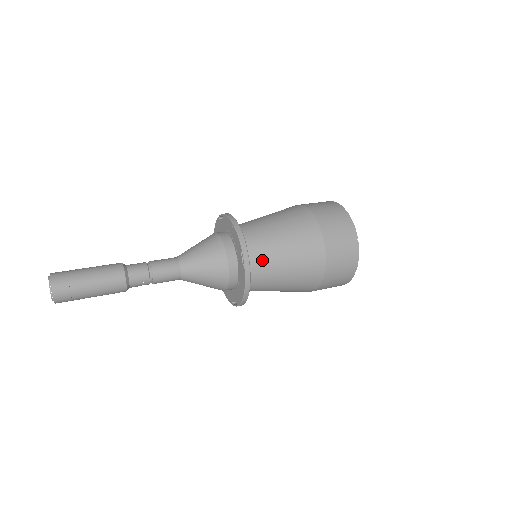
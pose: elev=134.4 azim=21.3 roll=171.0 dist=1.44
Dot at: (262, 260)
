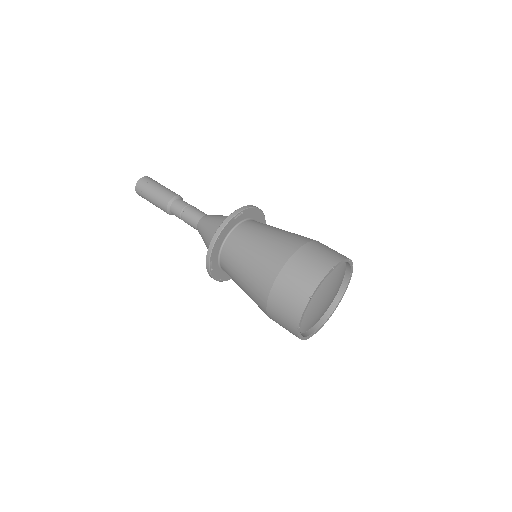
Dot at: (248, 230)
